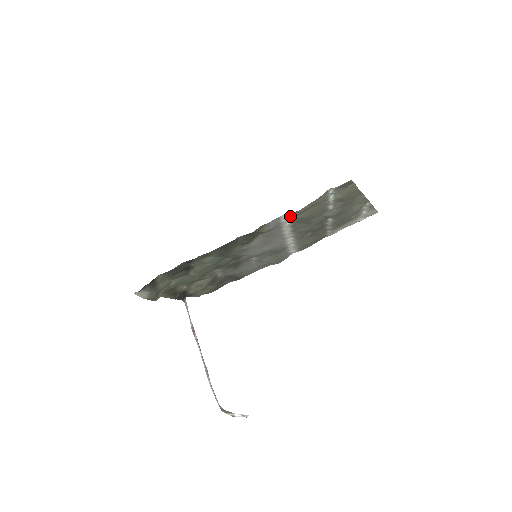
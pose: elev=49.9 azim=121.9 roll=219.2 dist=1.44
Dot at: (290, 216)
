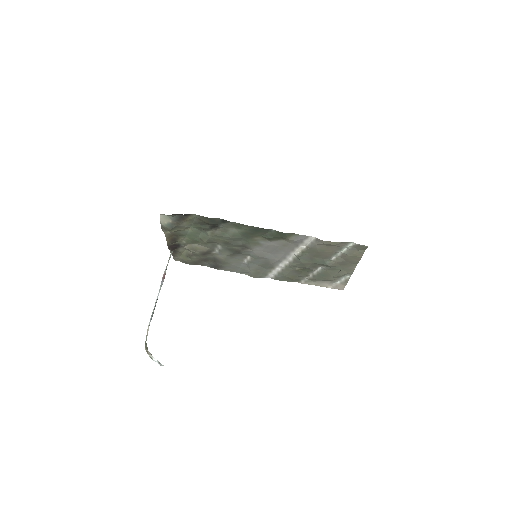
Dot at: (314, 241)
